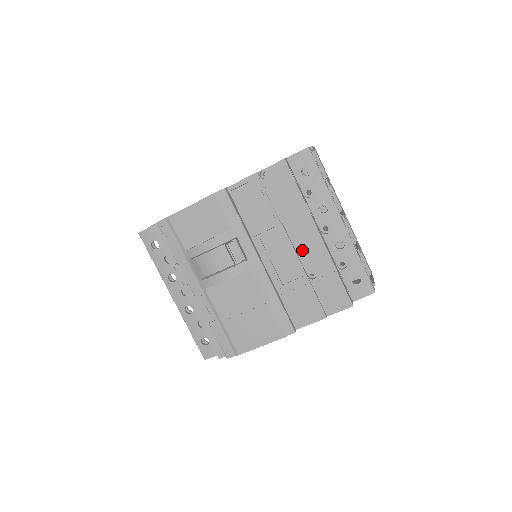
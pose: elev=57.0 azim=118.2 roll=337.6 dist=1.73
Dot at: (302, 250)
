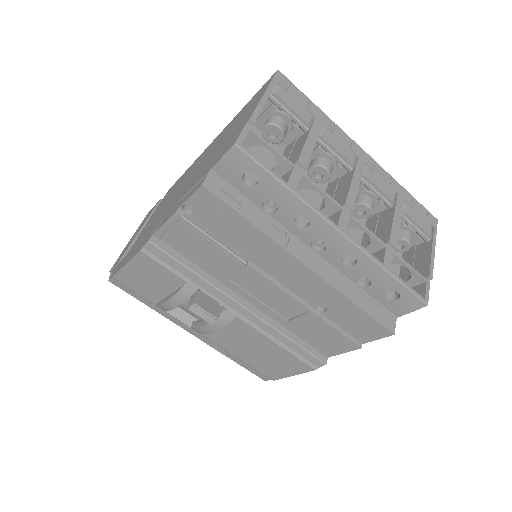
Dot at: (292, 285)
